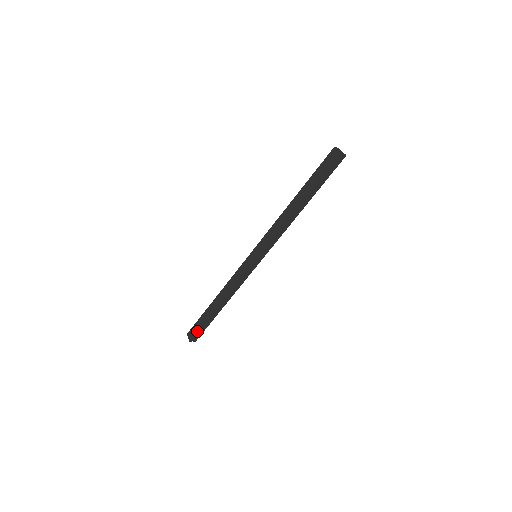
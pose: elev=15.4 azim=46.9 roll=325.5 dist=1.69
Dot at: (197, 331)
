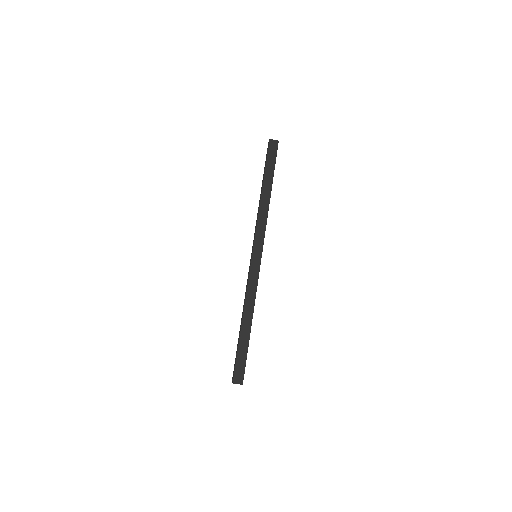
Dot at: occluded
